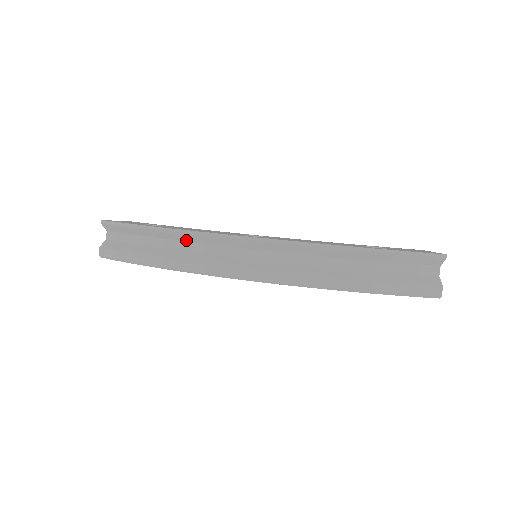
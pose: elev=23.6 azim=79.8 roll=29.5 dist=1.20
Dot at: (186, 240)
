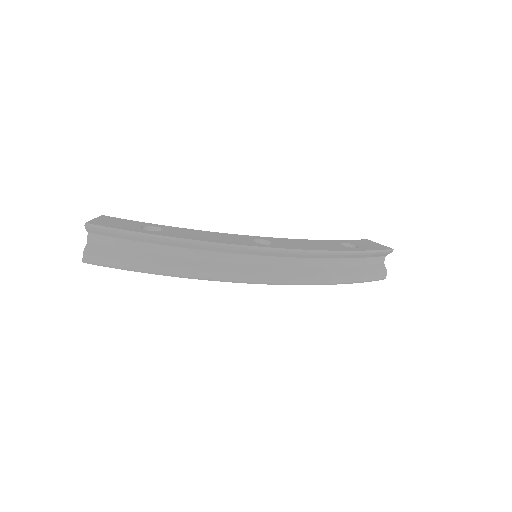
Dot at: (201, 249)
